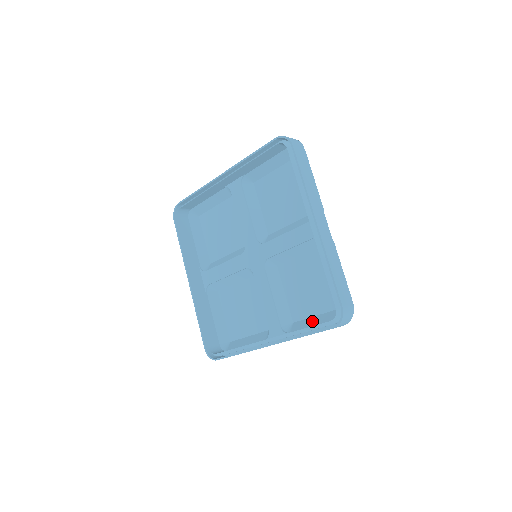
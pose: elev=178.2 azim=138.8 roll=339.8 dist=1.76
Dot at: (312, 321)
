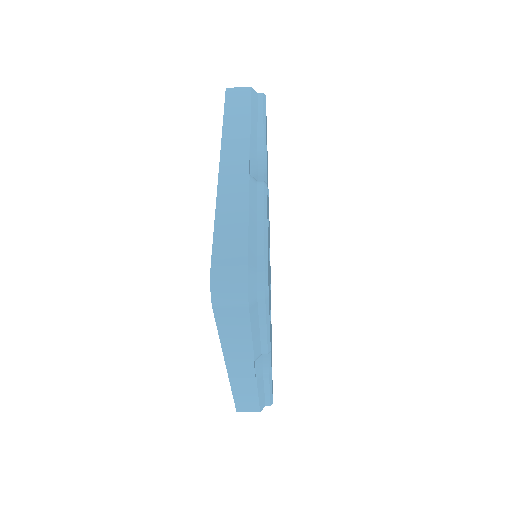
Dot at: occluded
